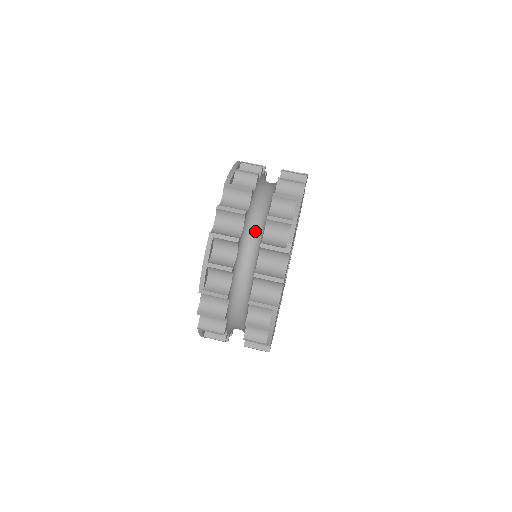
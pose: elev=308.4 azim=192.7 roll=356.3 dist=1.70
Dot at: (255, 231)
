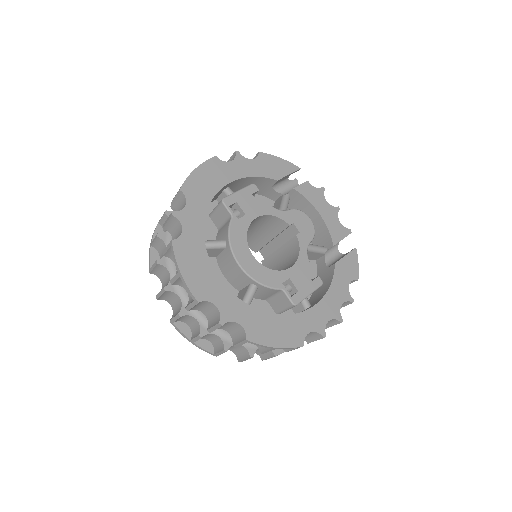
Dot at: occluded
